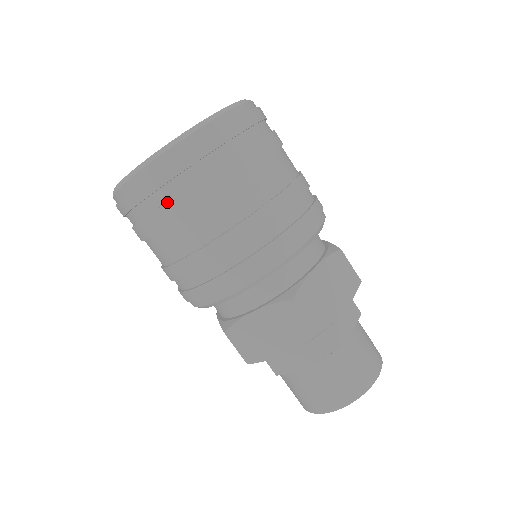
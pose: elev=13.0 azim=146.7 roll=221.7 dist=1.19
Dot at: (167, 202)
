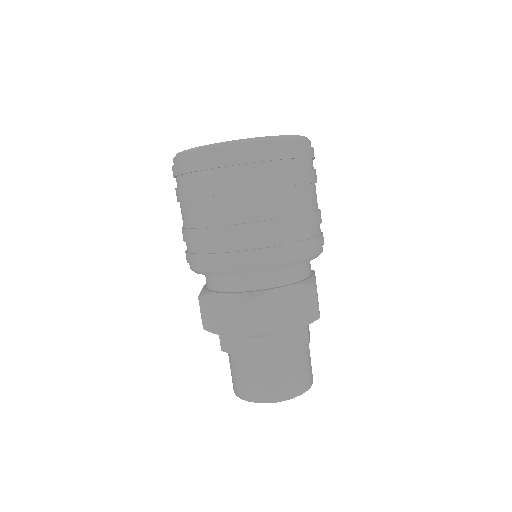
Dot at: (278, 172)
